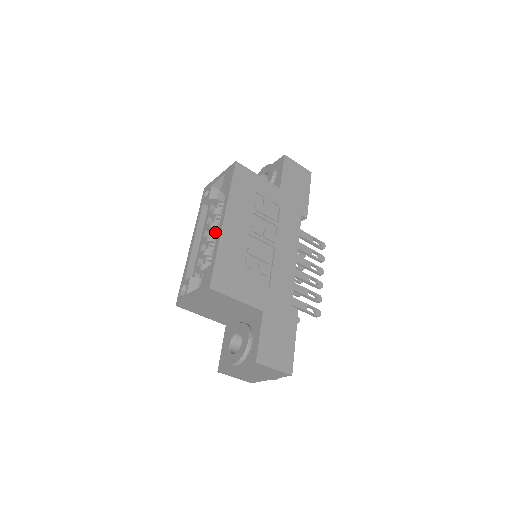
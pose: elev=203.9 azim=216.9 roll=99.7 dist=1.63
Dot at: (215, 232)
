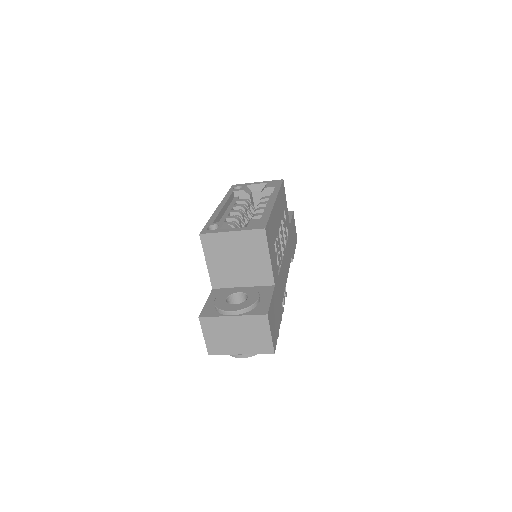
Dot at: occluded
